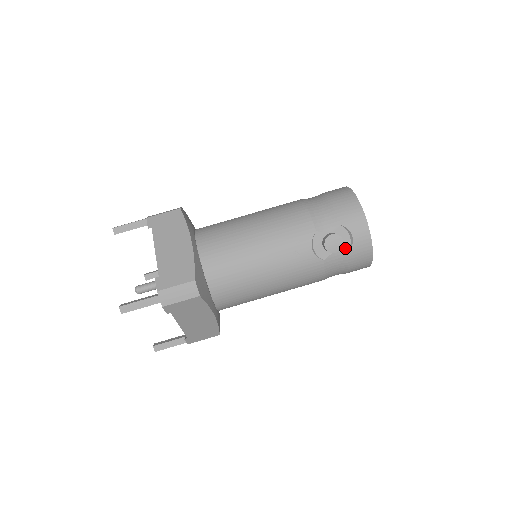
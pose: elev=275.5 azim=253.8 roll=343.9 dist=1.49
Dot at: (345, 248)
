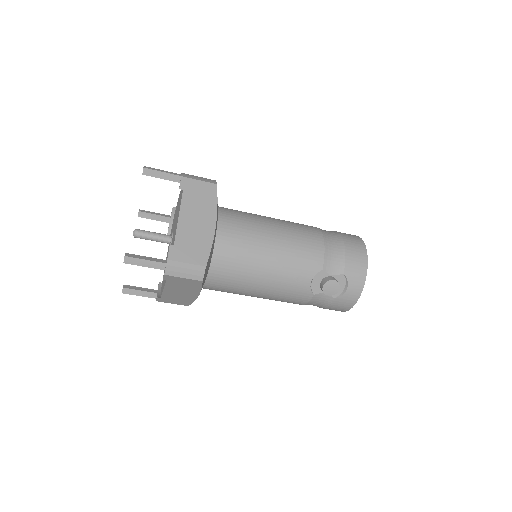
Dot at: occluded
